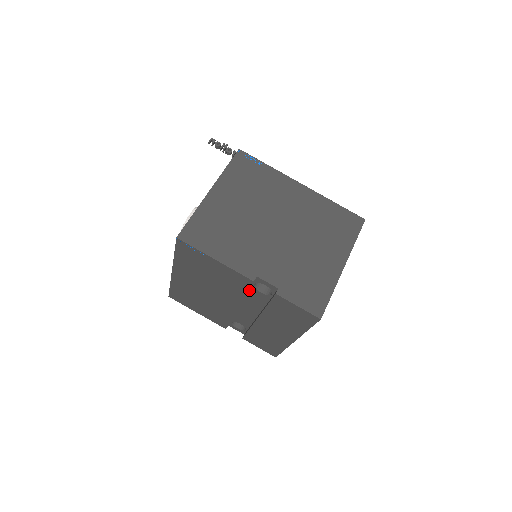
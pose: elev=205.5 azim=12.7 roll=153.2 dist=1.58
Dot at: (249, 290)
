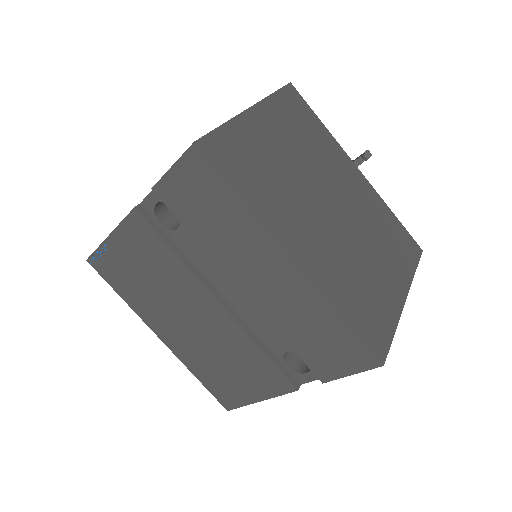
Dot at: (178, 246)
